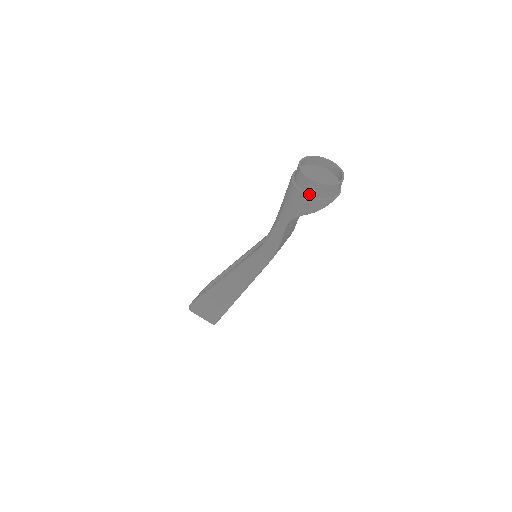
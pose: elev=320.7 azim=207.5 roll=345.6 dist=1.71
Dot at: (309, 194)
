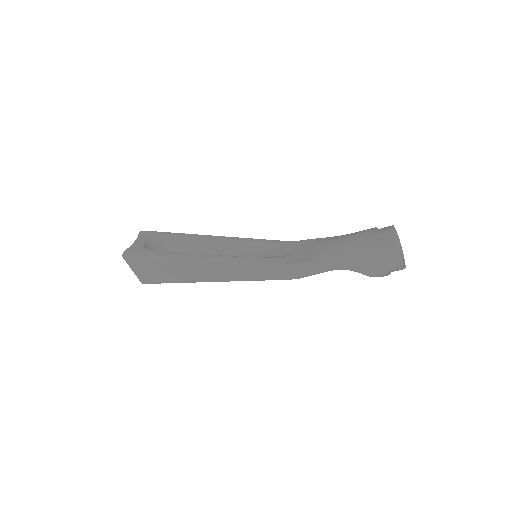
Dot at: (385, 265)
